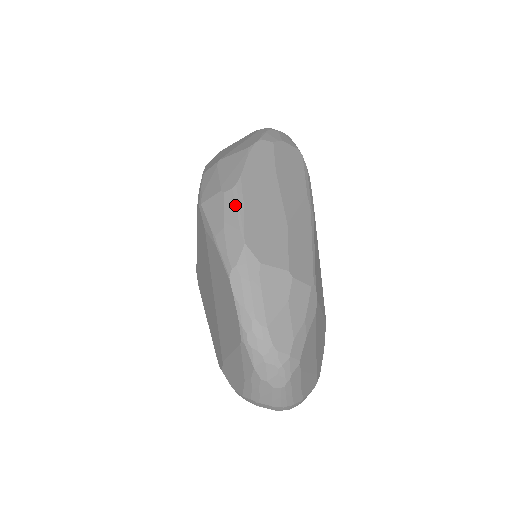
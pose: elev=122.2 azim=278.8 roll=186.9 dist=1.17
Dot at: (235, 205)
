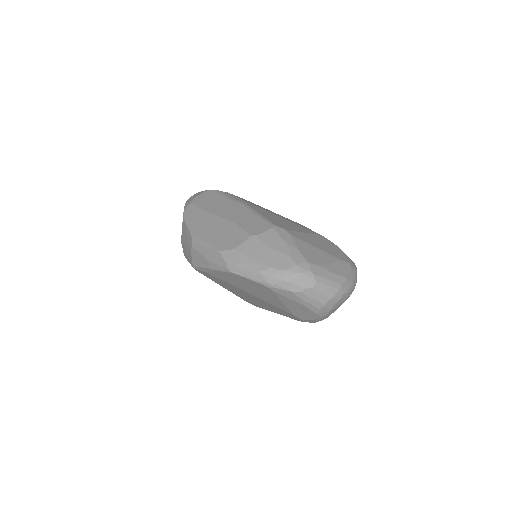
Dot at: (200, 245)
